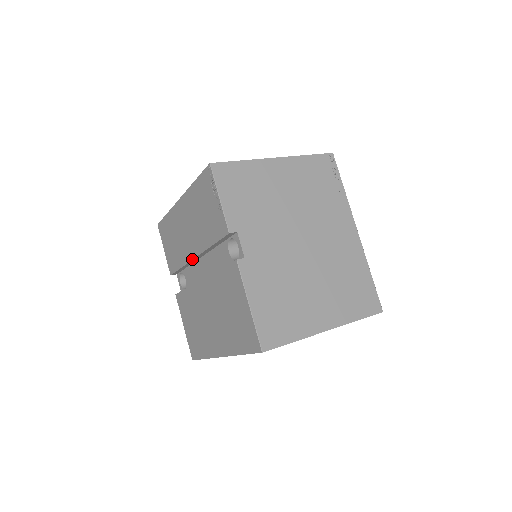
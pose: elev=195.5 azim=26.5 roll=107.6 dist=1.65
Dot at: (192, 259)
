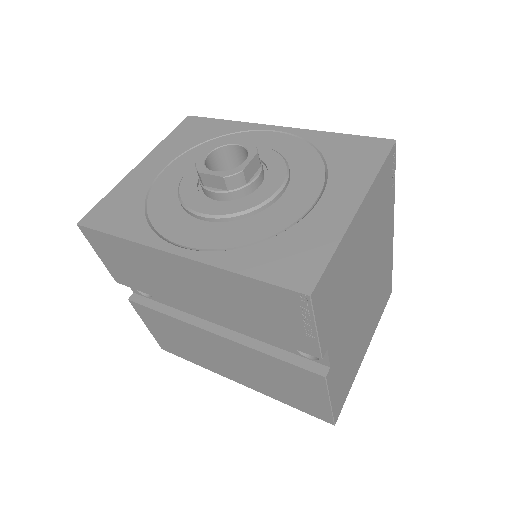
Dot at: occluded
